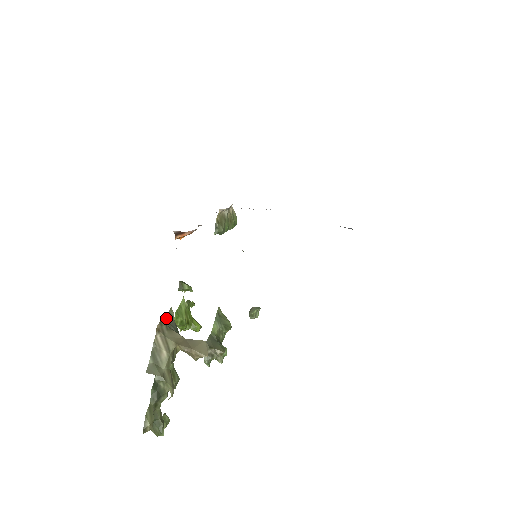
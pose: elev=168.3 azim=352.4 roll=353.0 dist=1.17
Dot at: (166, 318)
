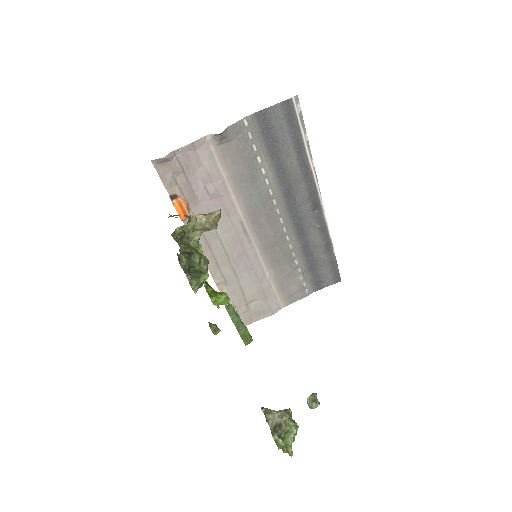
Dot at: occluded
